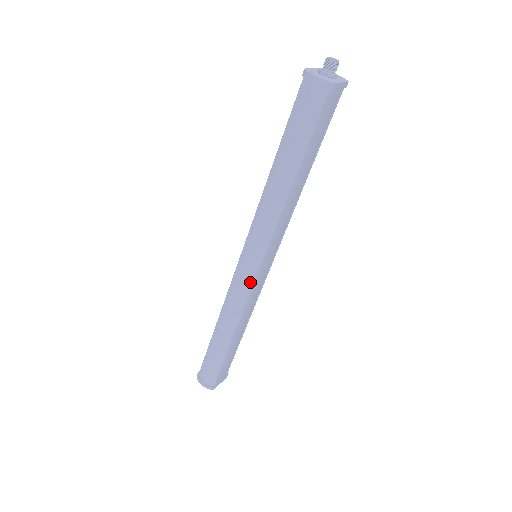
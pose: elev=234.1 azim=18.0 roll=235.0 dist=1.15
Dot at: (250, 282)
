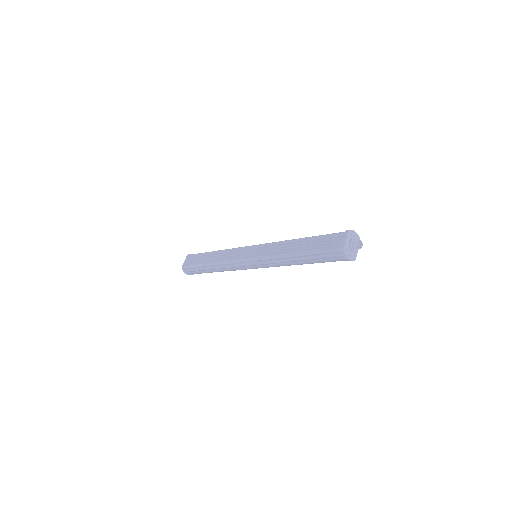
Dot at: occluded
